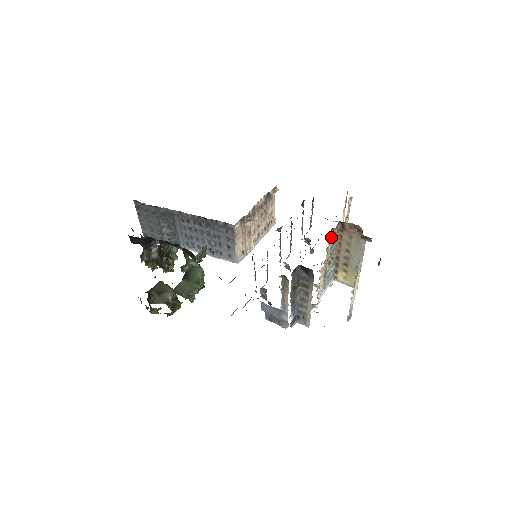
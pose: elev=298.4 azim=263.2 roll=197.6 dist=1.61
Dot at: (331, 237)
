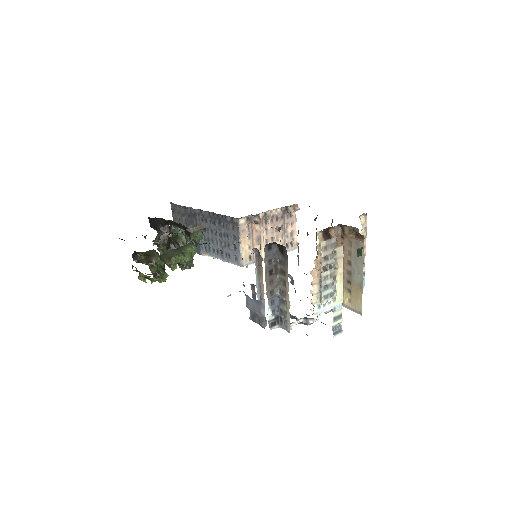
Dot at: (325, 236)
